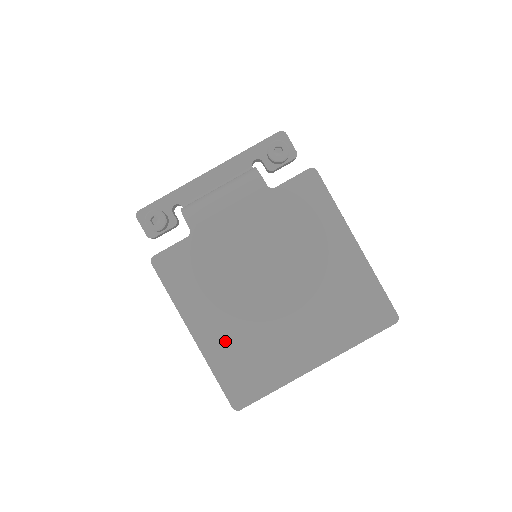
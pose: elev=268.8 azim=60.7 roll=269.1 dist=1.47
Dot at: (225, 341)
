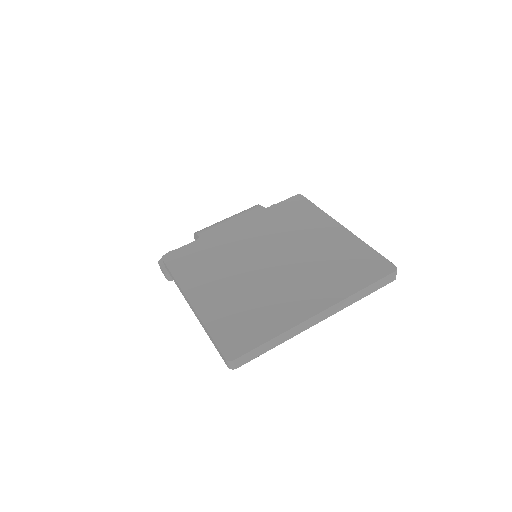
Dot at: (222, 303)
